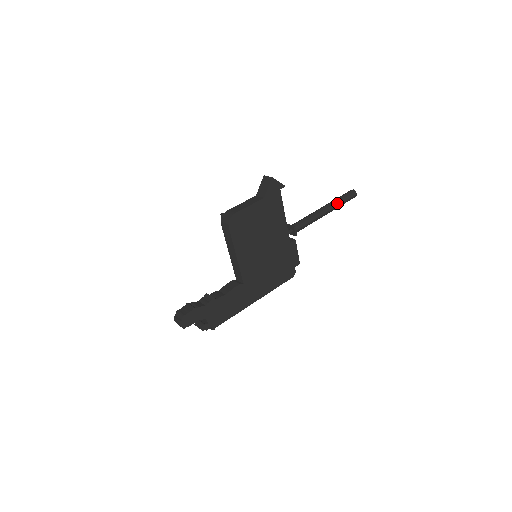
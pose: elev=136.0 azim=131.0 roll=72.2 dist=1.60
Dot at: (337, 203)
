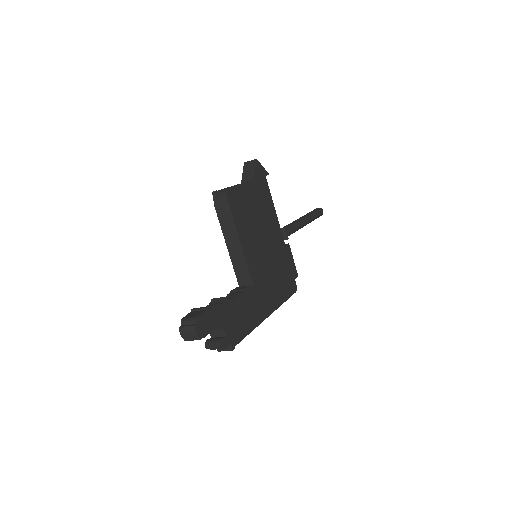
Dot at: (311, 215)
